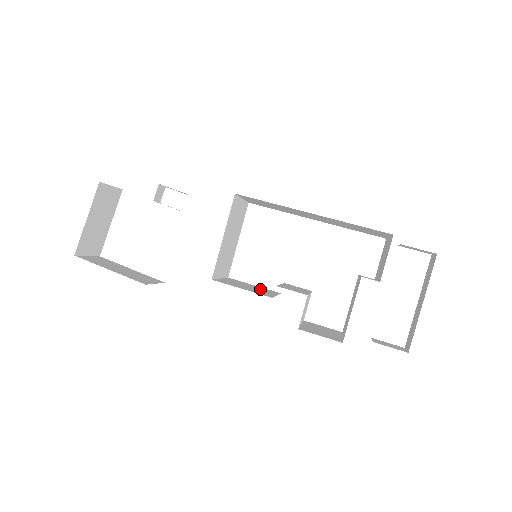
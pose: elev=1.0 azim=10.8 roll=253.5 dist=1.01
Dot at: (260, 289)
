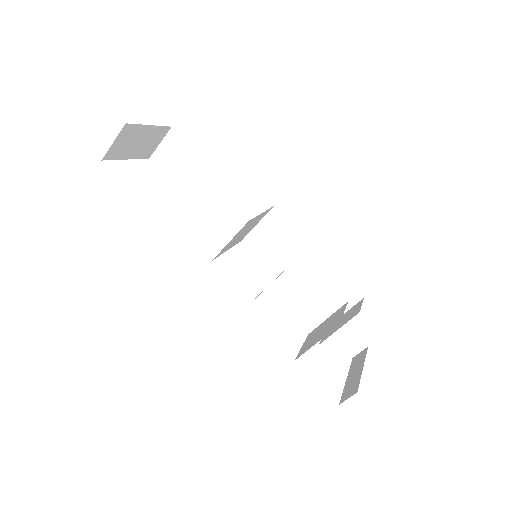
Dot at: occluded
